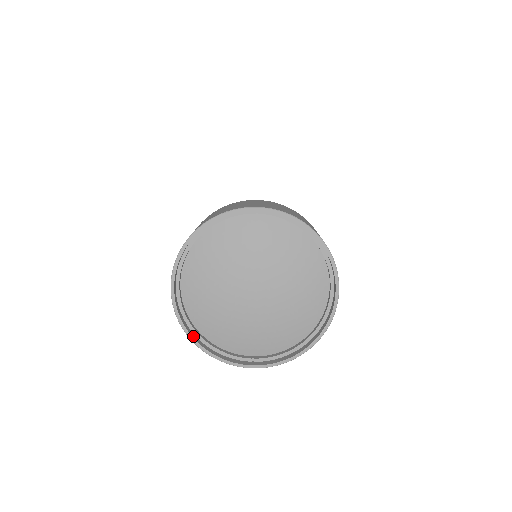
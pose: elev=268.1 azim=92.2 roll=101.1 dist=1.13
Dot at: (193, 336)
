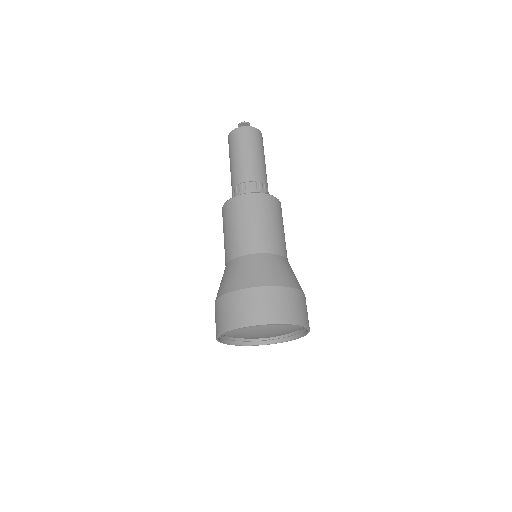
Dot at: (236, 344)
